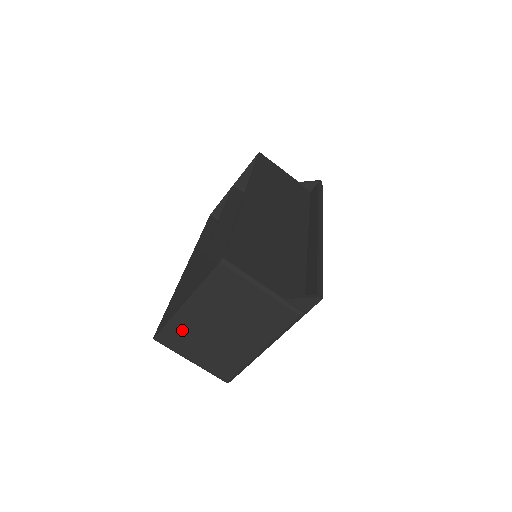
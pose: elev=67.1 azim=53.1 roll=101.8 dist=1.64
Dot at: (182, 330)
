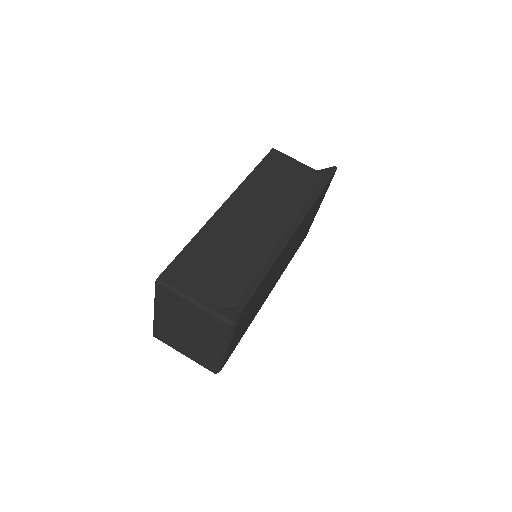
Dot at: (165, 331)
